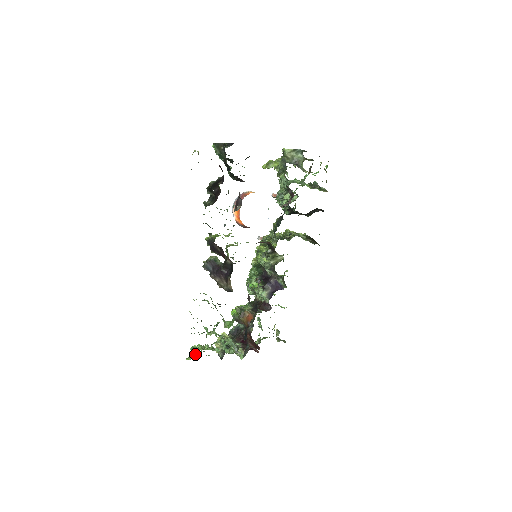
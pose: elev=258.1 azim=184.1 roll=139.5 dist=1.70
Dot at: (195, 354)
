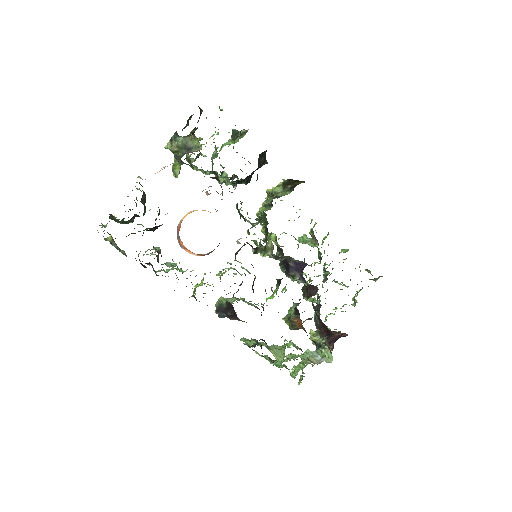
Dot at: (302, 372)
